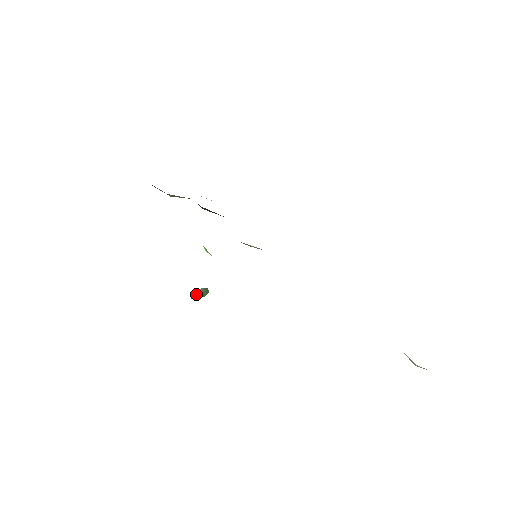
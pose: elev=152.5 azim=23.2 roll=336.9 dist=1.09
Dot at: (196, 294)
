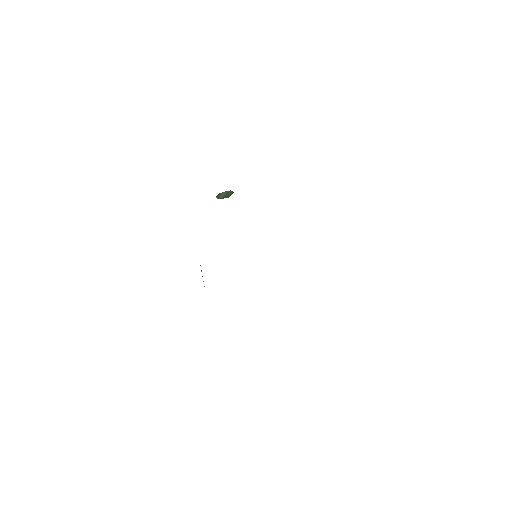
Dot at: (220, 196)
